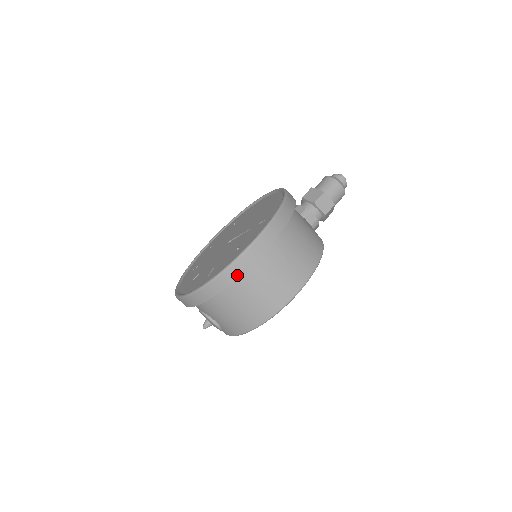
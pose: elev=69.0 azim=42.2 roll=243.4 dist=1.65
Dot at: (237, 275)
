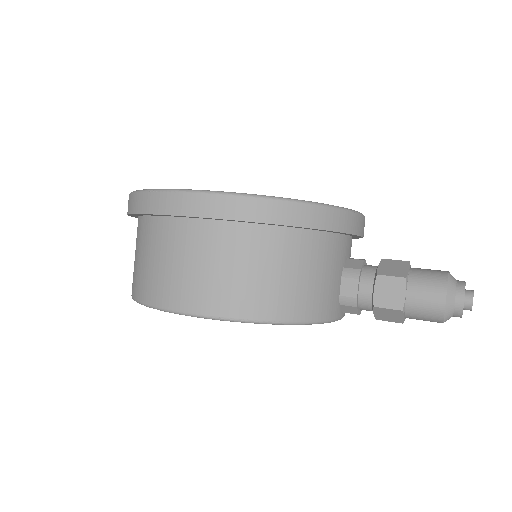
Dot at: (145, 209)
